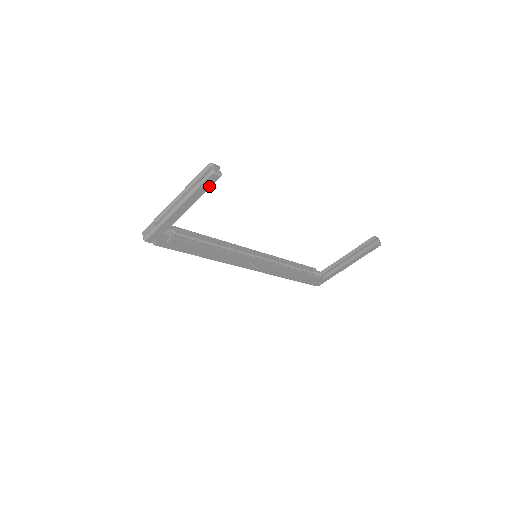
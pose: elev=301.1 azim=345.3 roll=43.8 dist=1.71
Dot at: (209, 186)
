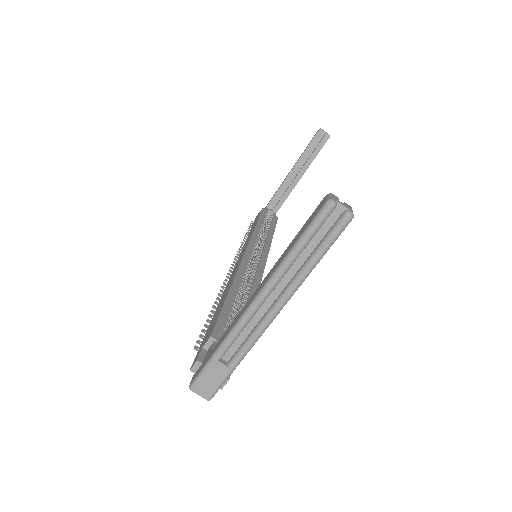
Dot at: occluded
